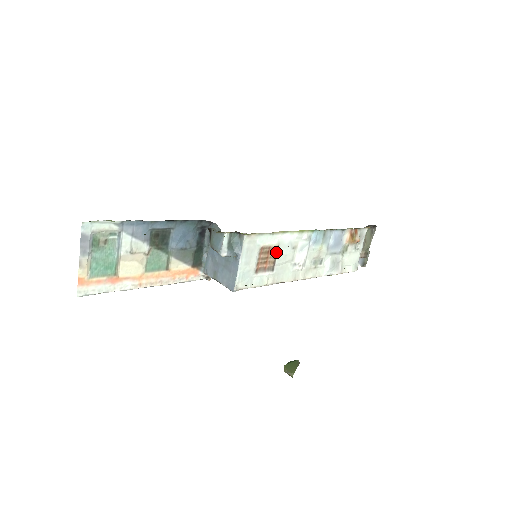
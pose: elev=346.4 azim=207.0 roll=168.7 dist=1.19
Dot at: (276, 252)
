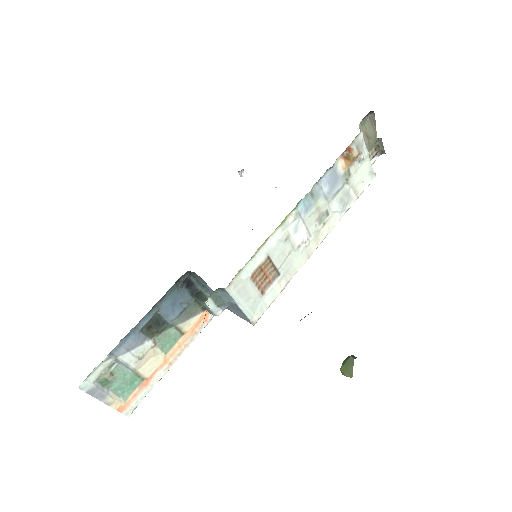
Dot at: (270, 261)
